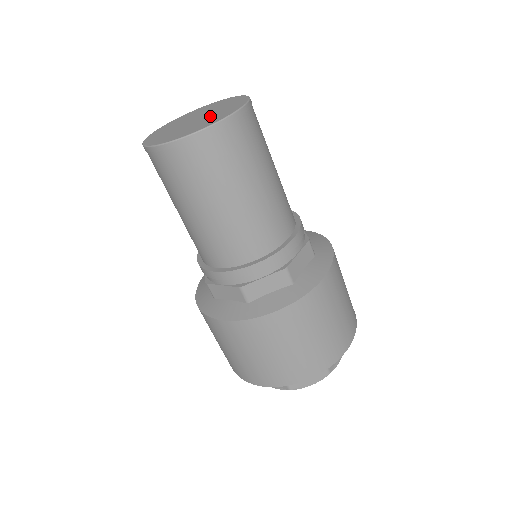
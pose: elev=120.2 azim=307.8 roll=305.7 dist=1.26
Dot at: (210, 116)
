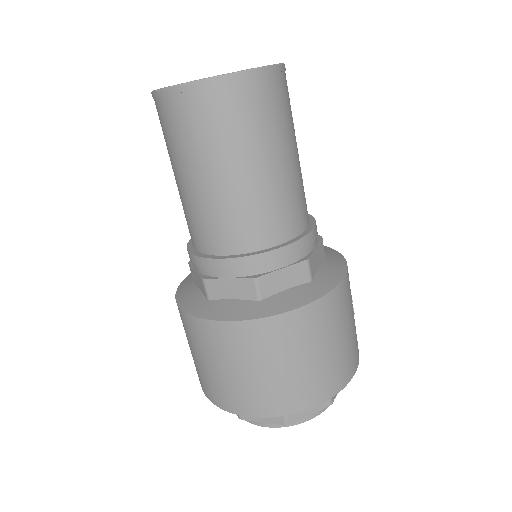
Dot at: occluded
